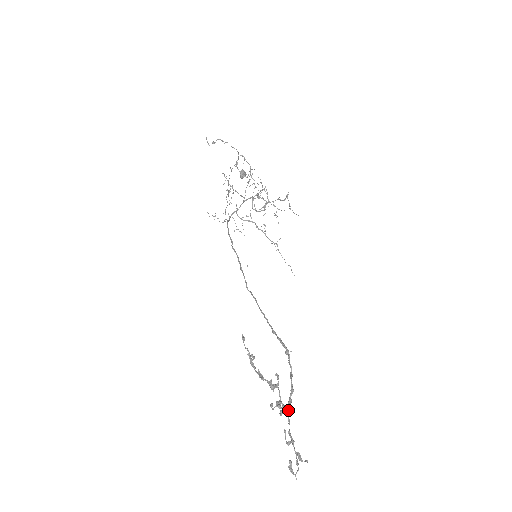
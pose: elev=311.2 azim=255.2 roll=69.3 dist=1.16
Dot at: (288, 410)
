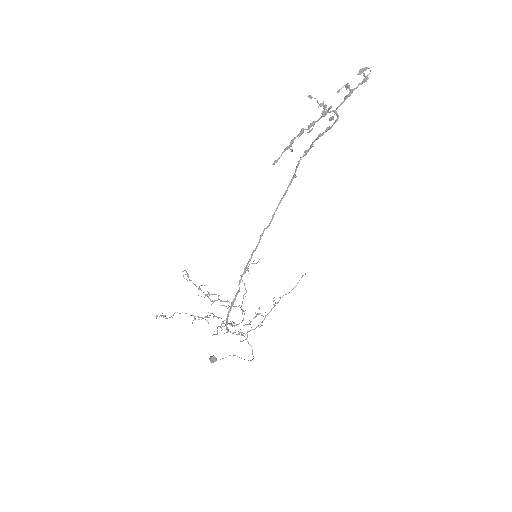
Dot at: (333, 111)
